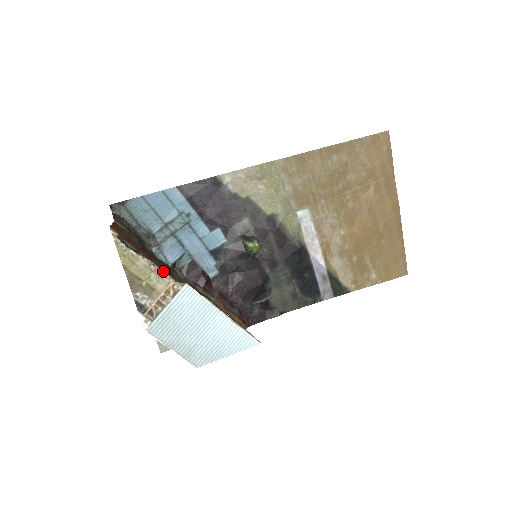
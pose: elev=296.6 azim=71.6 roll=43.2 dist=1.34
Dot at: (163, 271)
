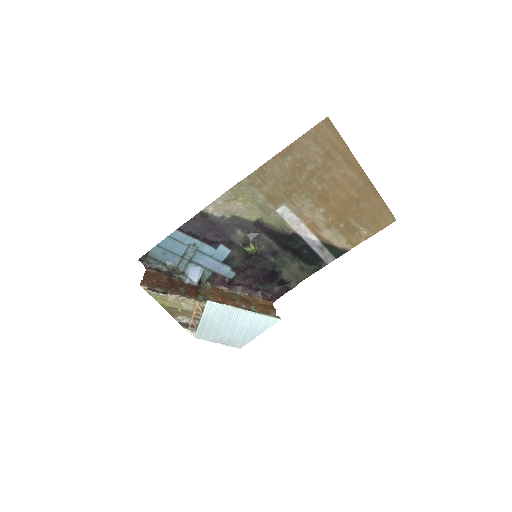
Dot at: (188, 298)
